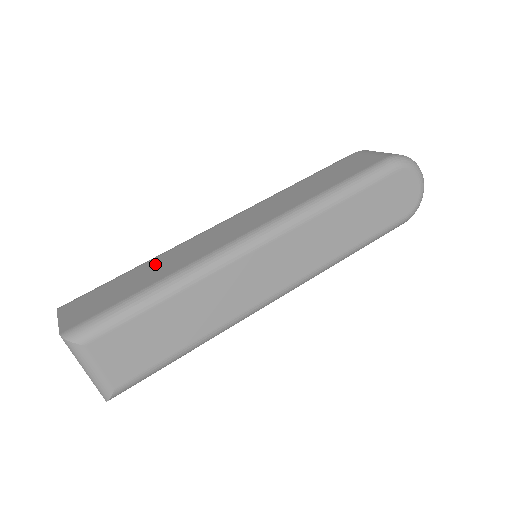
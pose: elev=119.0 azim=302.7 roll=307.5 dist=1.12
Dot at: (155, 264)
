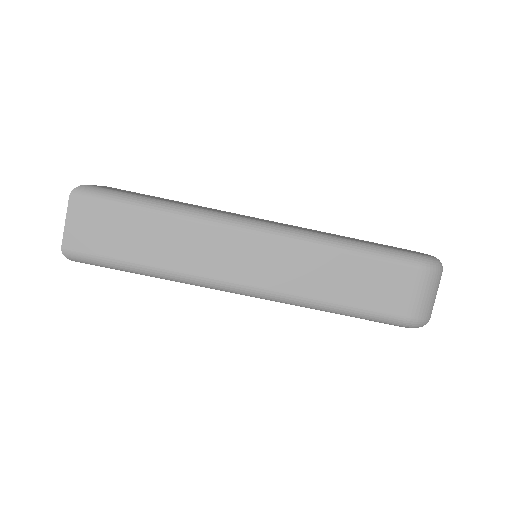
Dot at: (166, 231)
